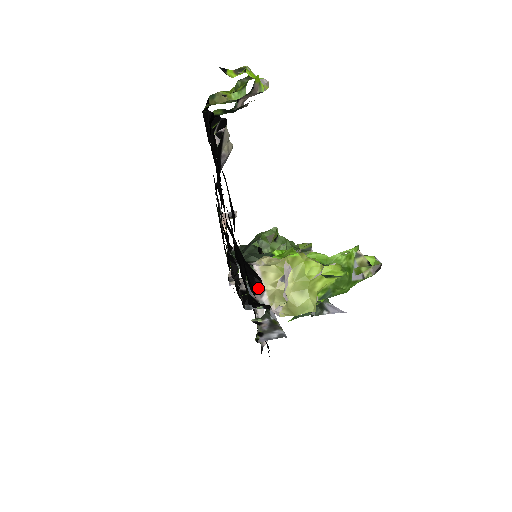
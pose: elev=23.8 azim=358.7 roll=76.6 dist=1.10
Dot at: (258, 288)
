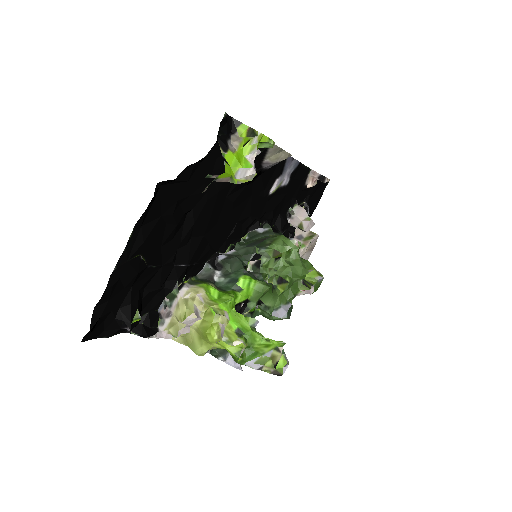
Dot at: (126, 328)
